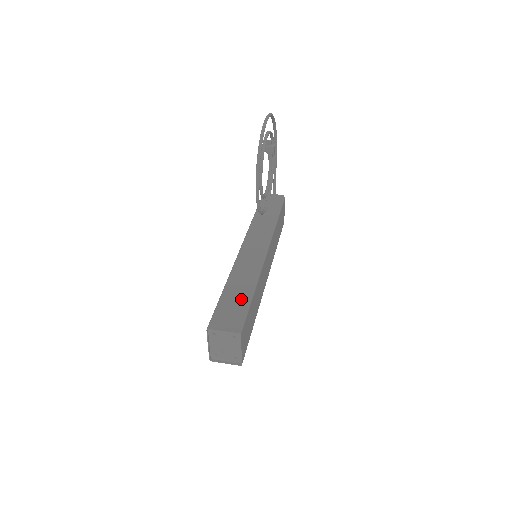
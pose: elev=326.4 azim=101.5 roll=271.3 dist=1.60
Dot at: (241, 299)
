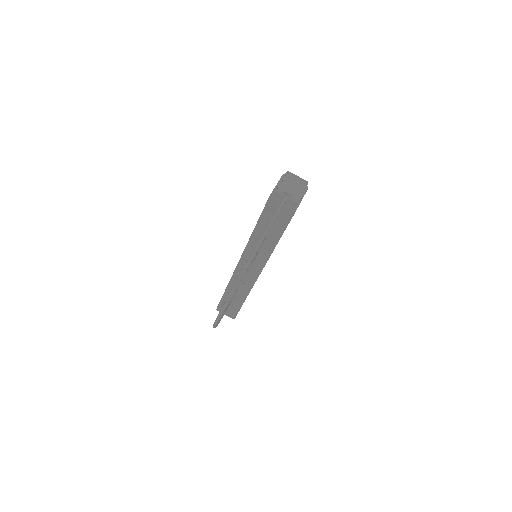
Dot at: (235, 303)
